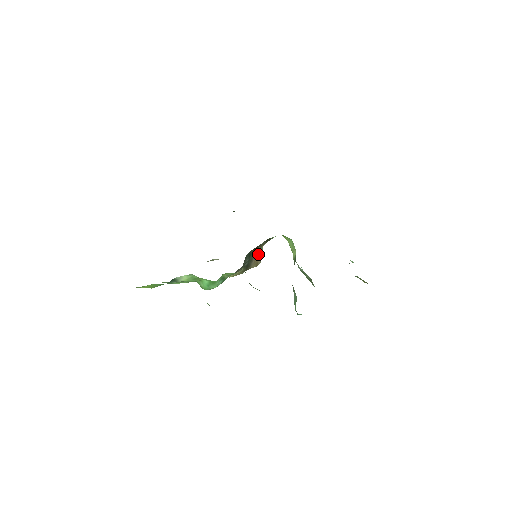
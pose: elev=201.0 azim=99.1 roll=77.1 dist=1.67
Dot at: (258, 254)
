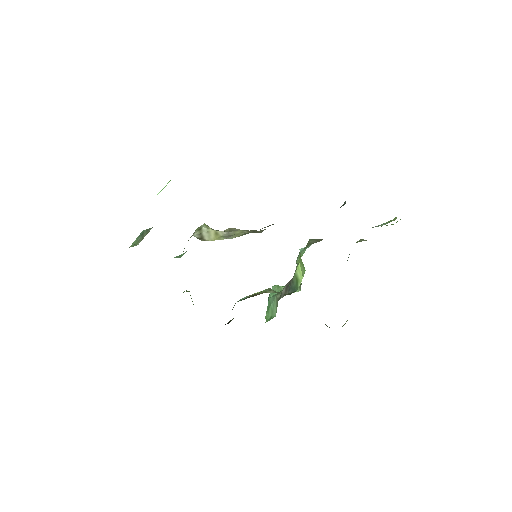
Dot at: occluded
